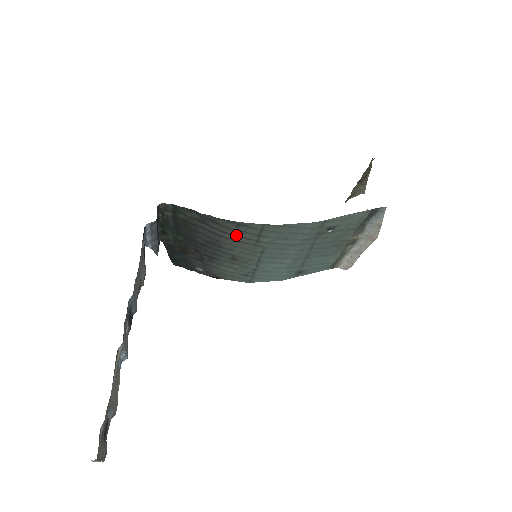
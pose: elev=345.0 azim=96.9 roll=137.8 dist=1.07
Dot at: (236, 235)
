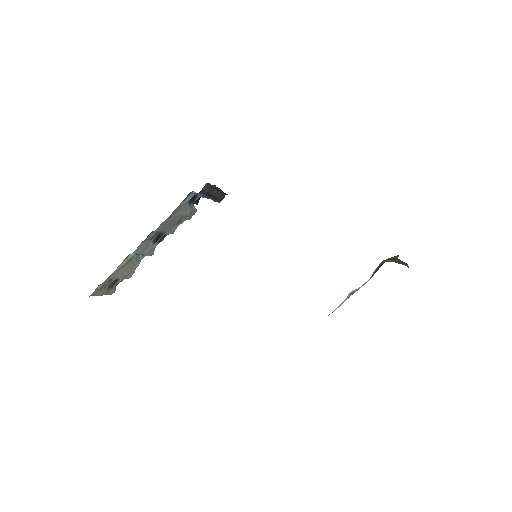
Dot at: occluded
